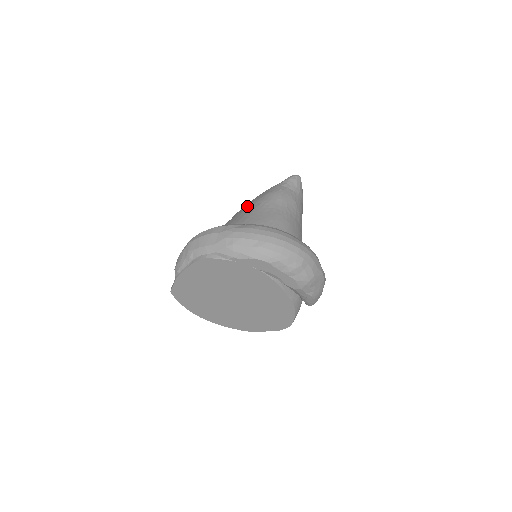
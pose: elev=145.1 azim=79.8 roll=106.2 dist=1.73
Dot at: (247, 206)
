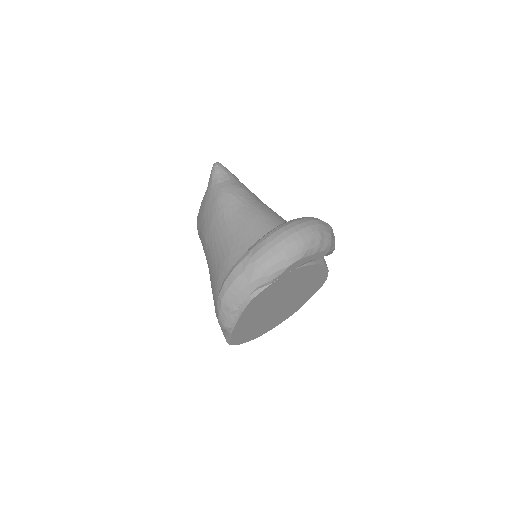
Dot at: (212, 226)
